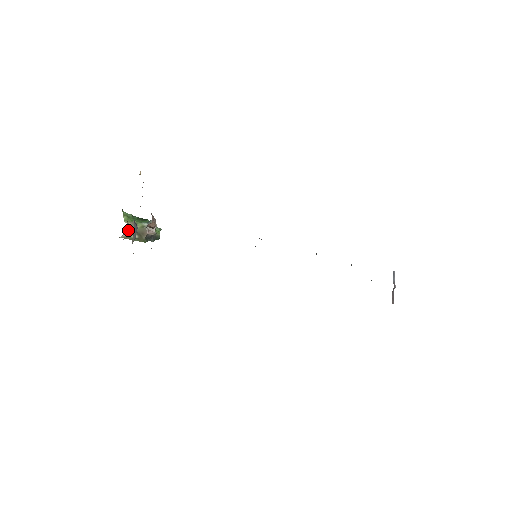
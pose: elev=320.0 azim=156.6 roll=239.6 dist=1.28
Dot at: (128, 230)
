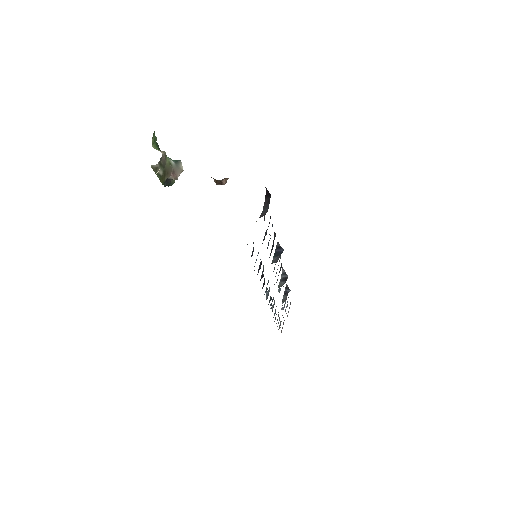
Dot at: (160, 161)
